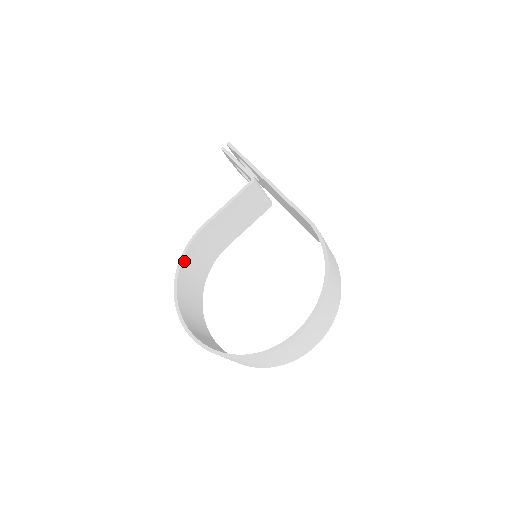
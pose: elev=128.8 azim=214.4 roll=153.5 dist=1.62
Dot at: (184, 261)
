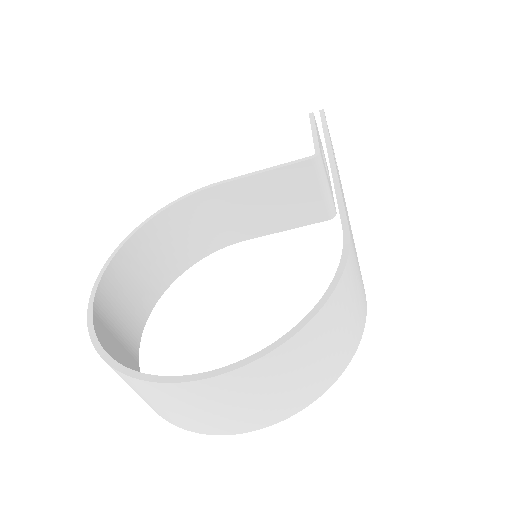
Dot at: (168, 213)
